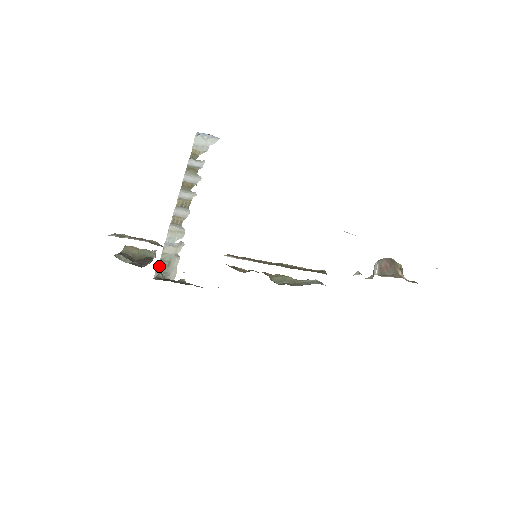
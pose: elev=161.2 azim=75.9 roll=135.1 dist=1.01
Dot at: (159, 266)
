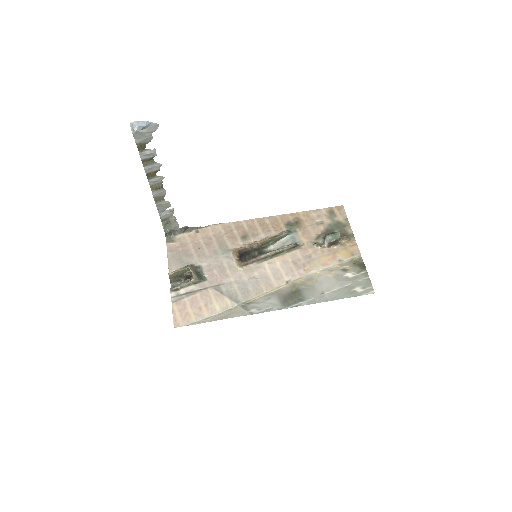
Dot at: (164, 227)
